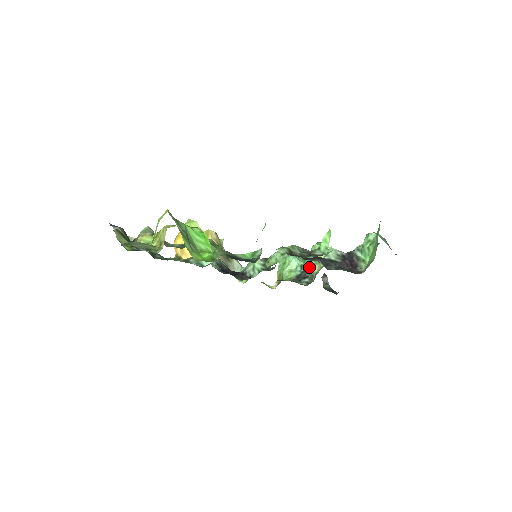
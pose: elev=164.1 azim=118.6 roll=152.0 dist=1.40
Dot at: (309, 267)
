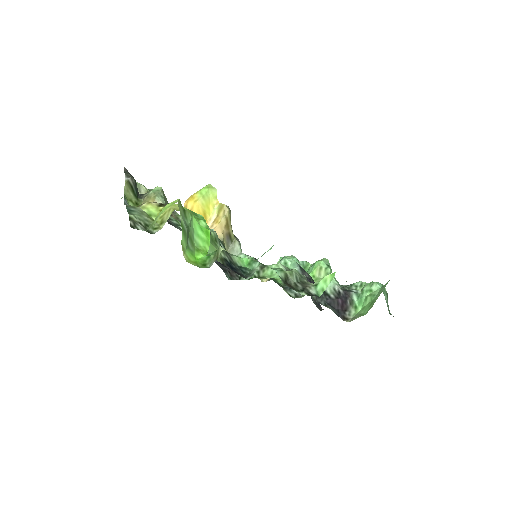
Dot at: occluded
